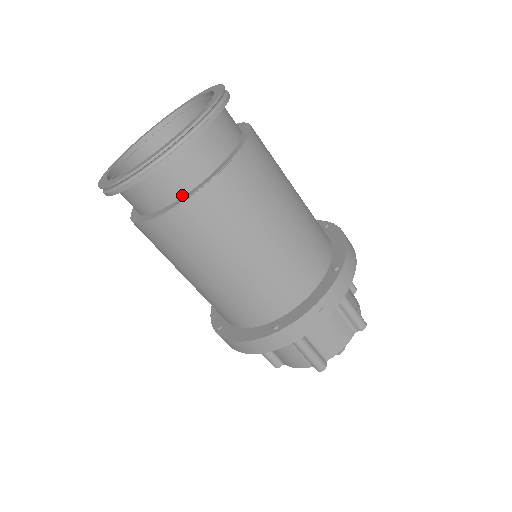
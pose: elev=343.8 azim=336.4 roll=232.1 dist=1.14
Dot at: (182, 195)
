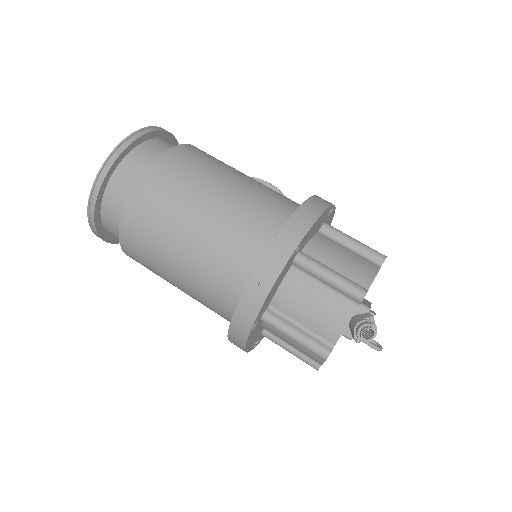
Dot at: occluded
